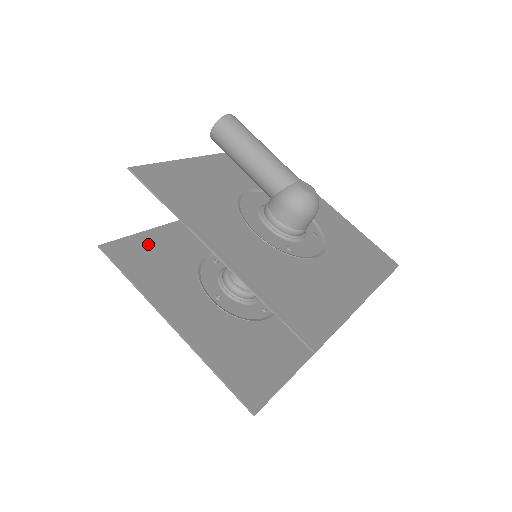
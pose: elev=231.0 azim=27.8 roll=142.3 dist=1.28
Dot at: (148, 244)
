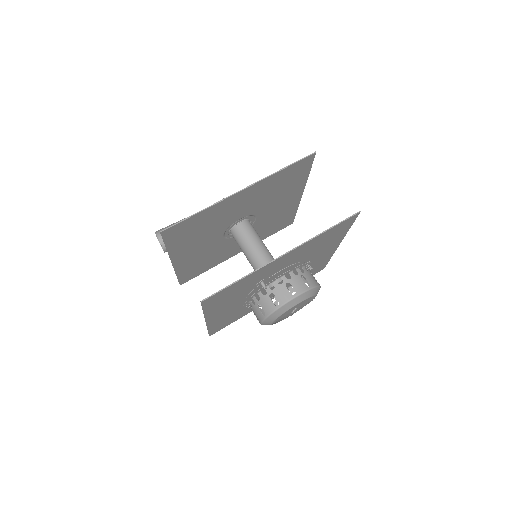
Dot at: (216, 304)
